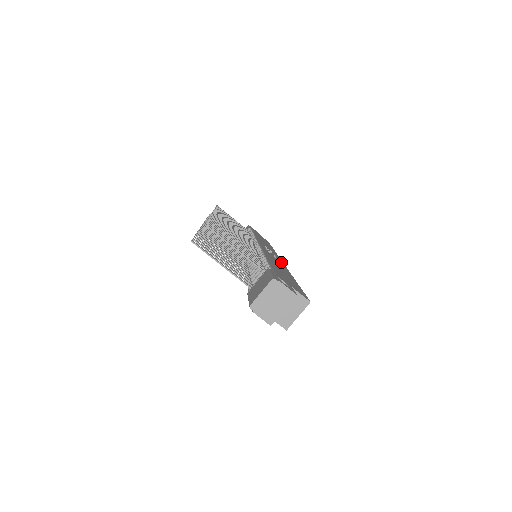
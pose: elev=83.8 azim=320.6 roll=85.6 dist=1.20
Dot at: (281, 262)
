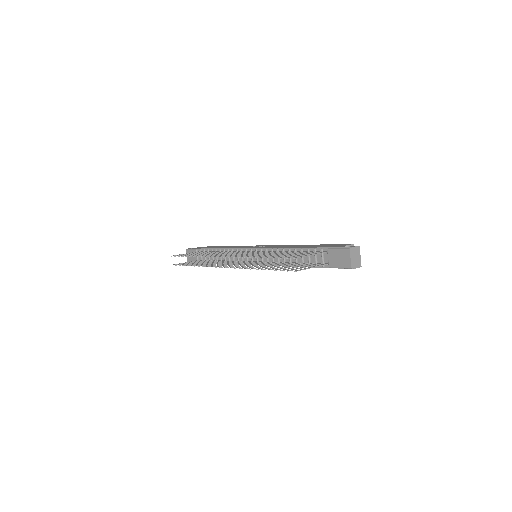
Dot at: occluded
